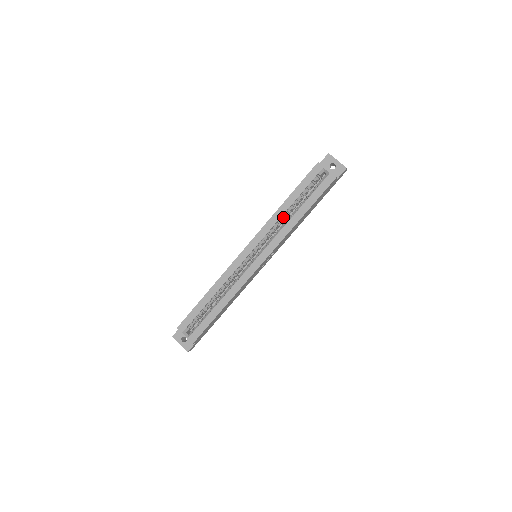
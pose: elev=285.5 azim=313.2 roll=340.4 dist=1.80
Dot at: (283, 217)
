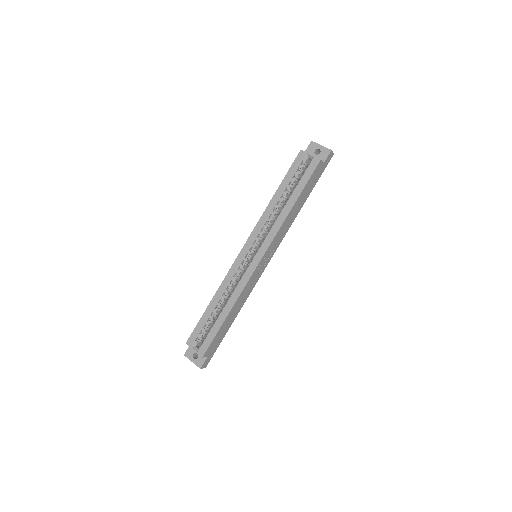
Dot at: (275, 210)
